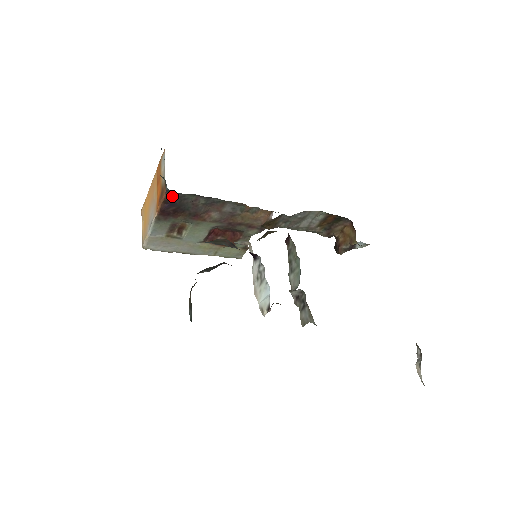
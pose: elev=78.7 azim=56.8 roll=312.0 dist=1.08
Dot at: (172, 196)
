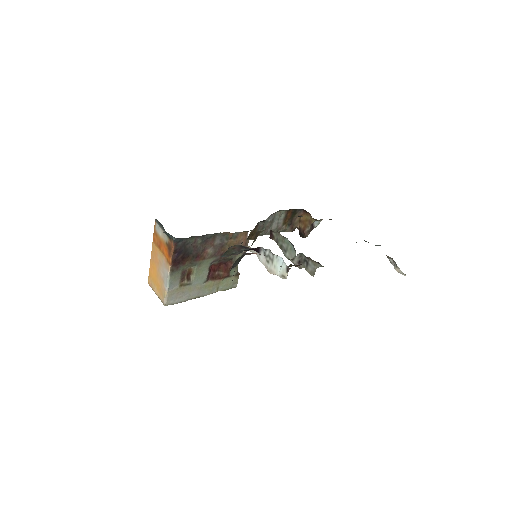
Dot at: (179, 244)
